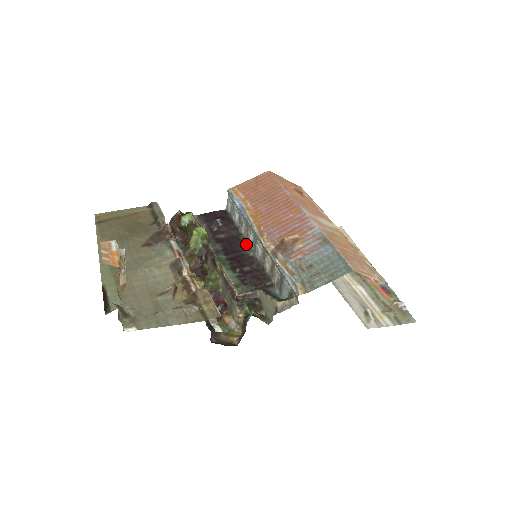
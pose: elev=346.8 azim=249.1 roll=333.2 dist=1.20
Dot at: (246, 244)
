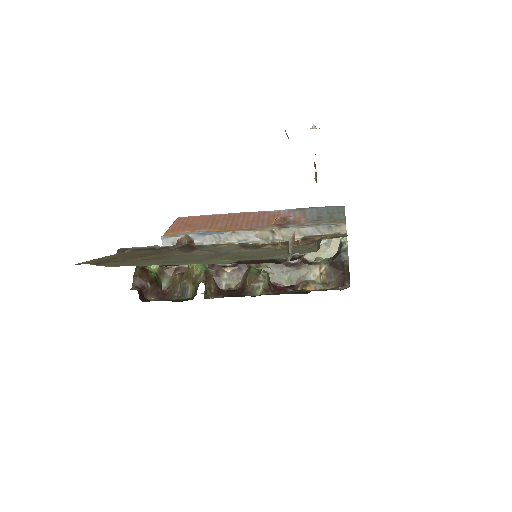
Dot at: occluded
